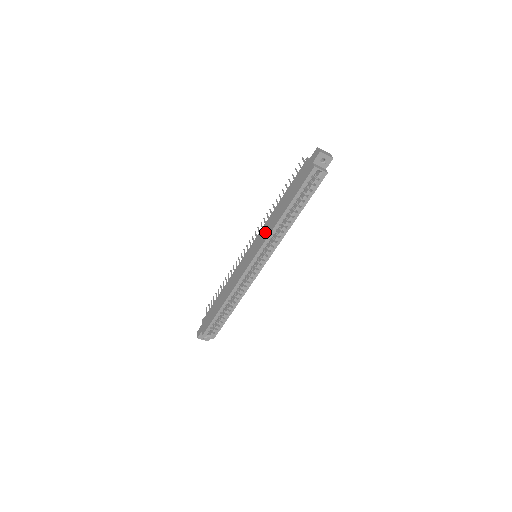
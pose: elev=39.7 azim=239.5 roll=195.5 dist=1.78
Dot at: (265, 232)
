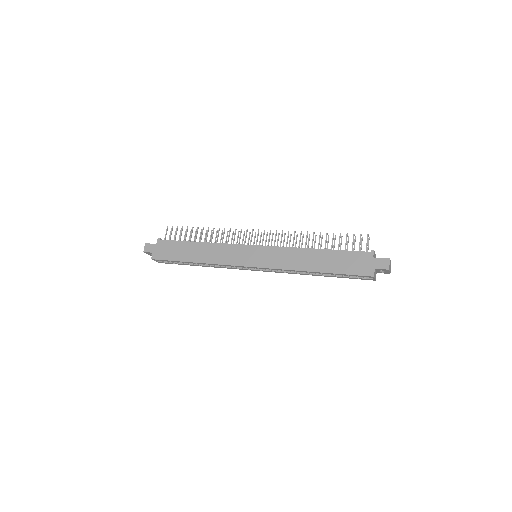
Dot at: (283, 259)
